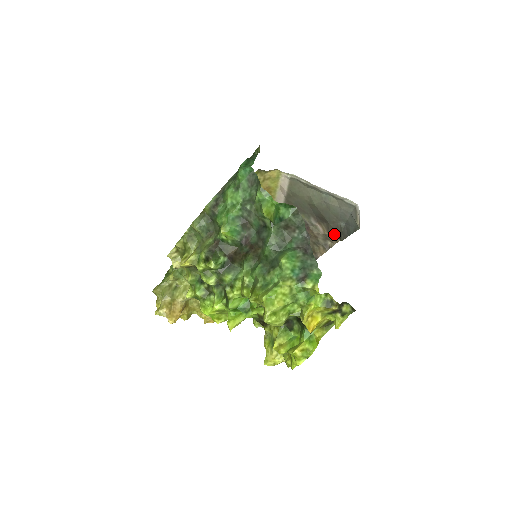
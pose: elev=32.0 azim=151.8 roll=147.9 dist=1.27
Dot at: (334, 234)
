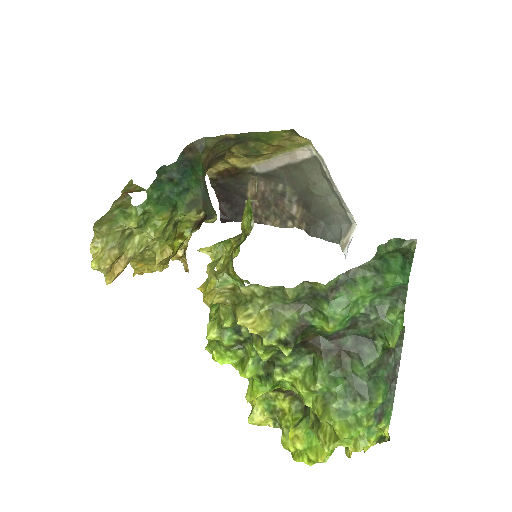
Dot at: (304, 223)
